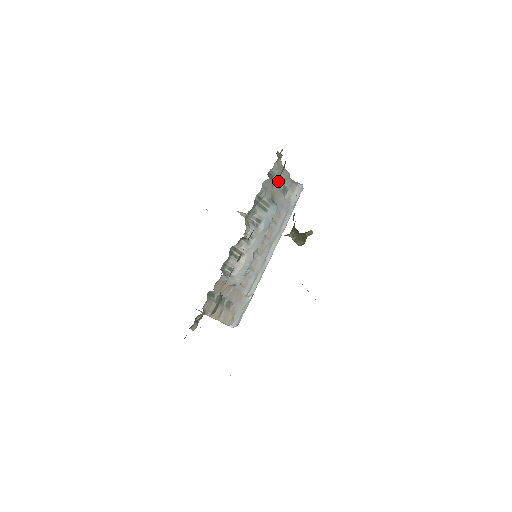
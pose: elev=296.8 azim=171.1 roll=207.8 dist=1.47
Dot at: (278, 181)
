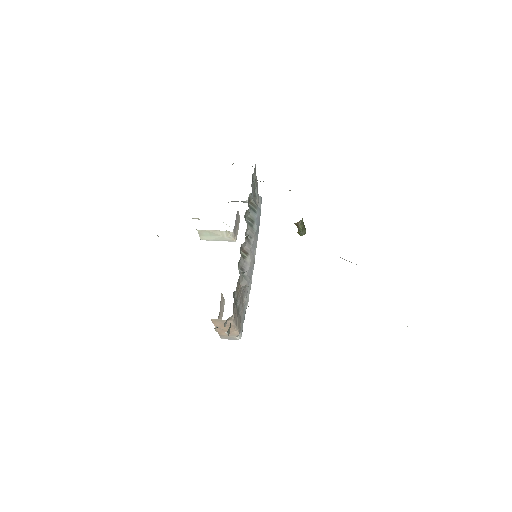
Dot at: (254, 187)
